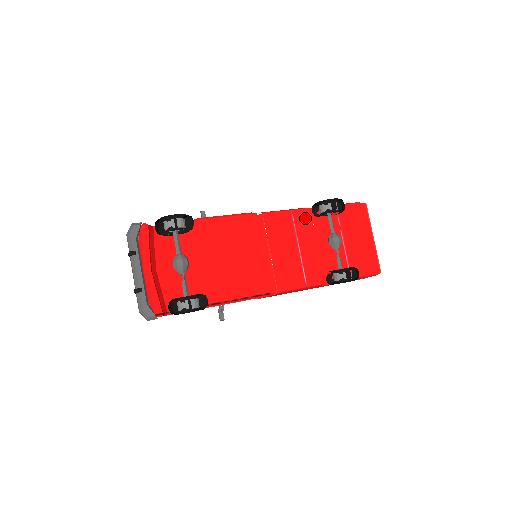
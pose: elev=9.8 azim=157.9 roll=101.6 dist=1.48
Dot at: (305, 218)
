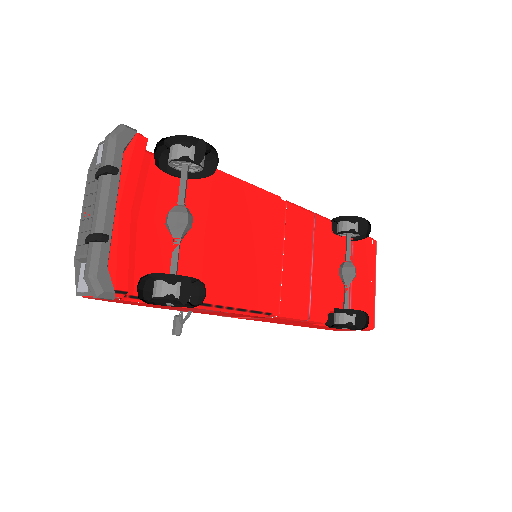
Dot at: (325, 230)
